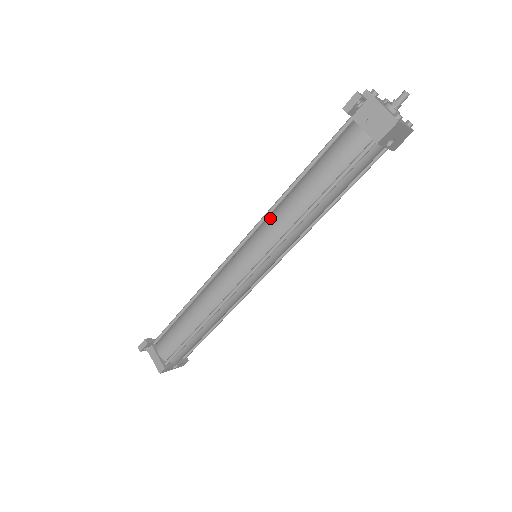
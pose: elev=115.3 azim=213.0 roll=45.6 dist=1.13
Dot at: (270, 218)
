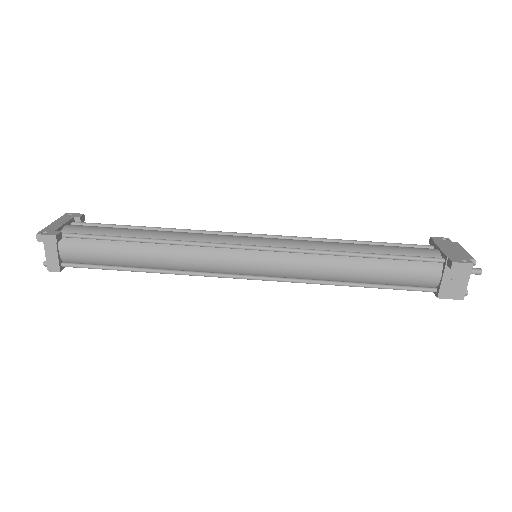
Dot at: (308, 257)
